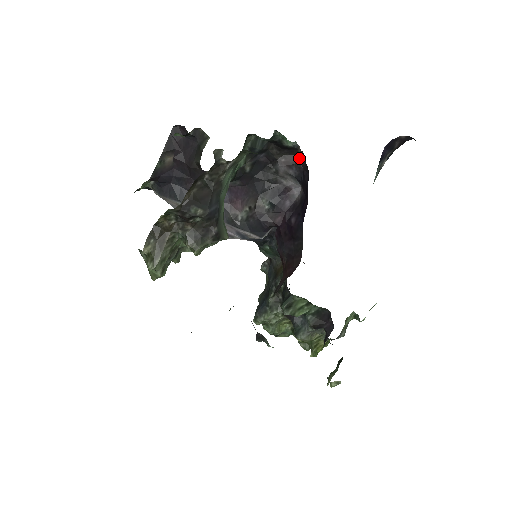
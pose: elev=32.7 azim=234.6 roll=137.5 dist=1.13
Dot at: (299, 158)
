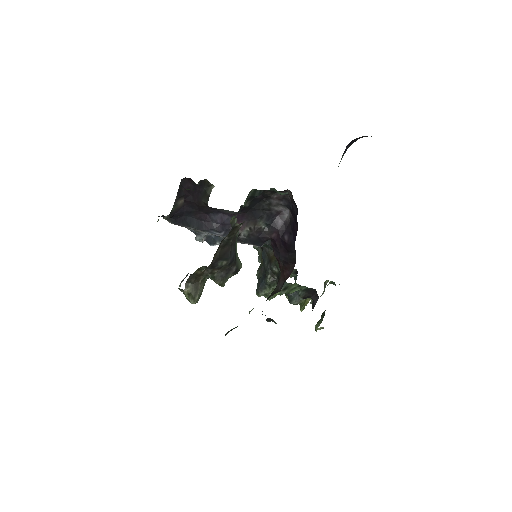
Dot at: occluded
